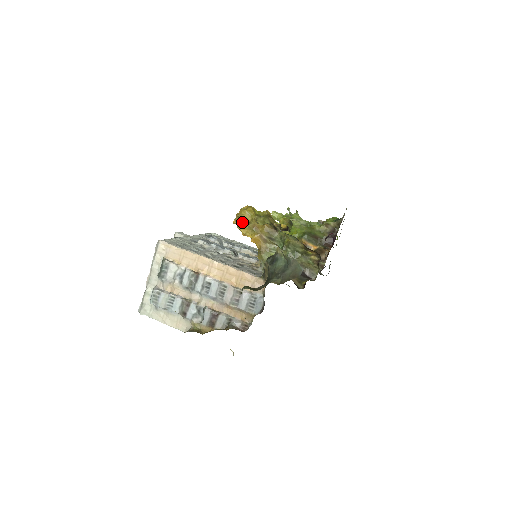
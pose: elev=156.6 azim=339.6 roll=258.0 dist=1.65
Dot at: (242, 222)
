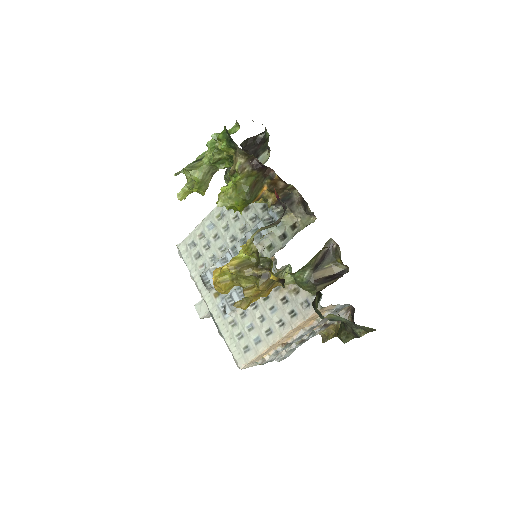
Dot at: (244, 305)
